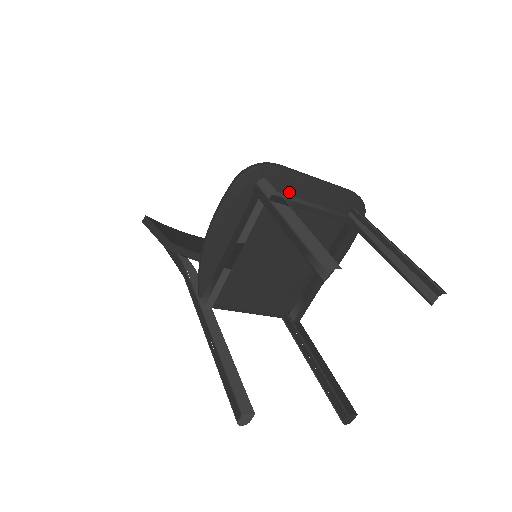
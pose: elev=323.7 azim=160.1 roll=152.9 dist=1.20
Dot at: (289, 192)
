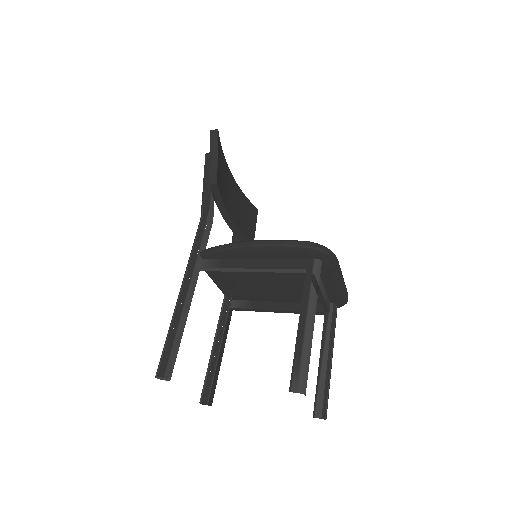
Dot at: (322, 274)
